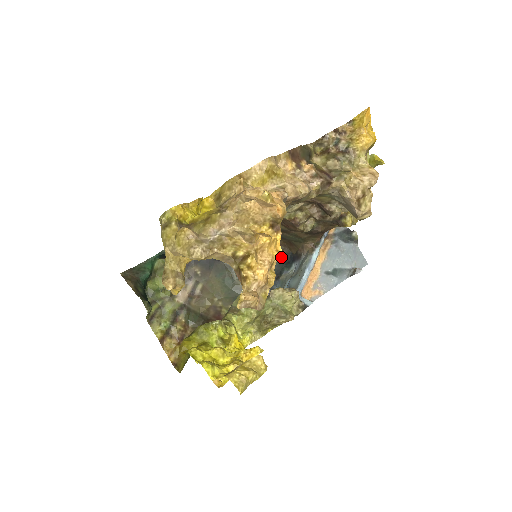
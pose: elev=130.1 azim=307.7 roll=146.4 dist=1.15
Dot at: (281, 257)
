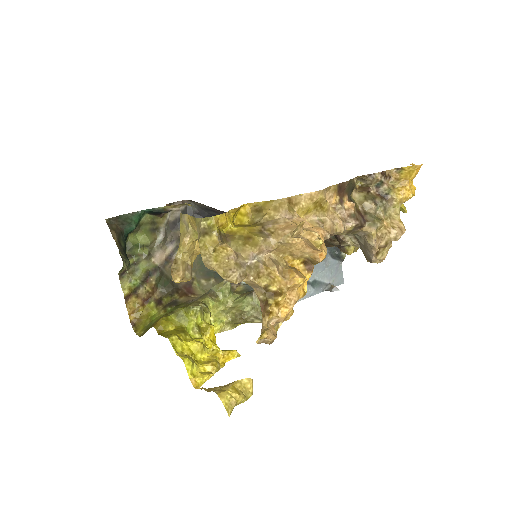
Dot at: occluded
